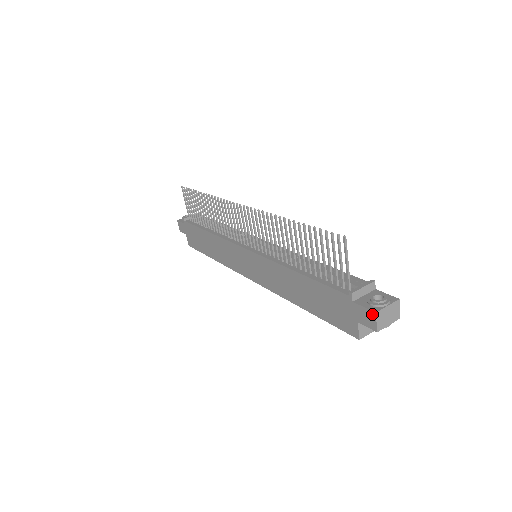
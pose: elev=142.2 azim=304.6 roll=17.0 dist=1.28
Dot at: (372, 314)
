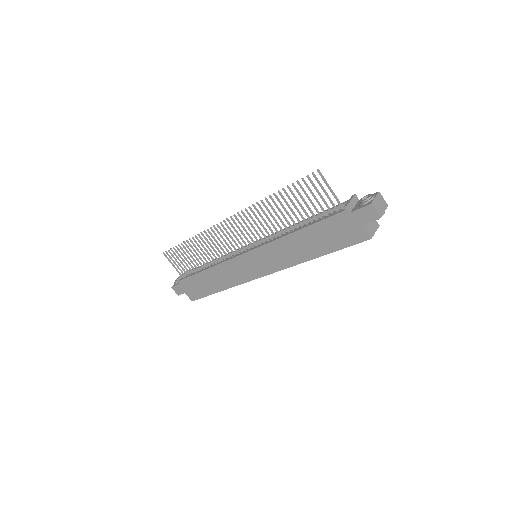
Dot at: (369, 208)
